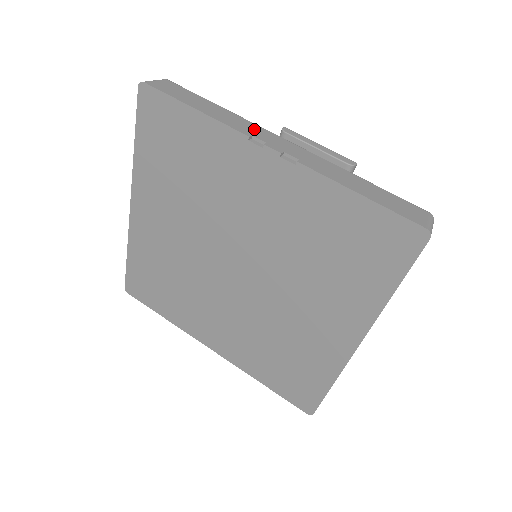
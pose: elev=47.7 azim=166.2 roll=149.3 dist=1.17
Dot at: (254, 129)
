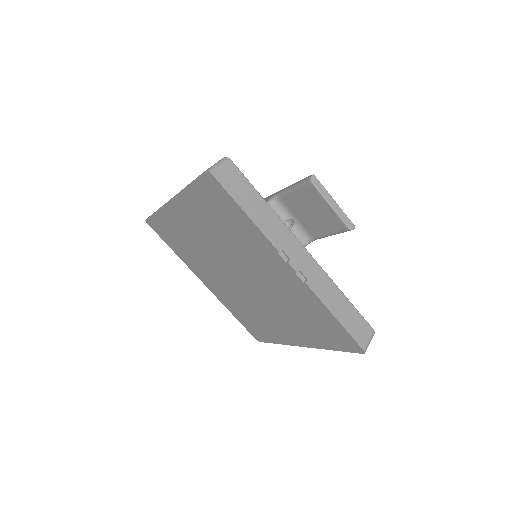
Dot at: (285, 238)
